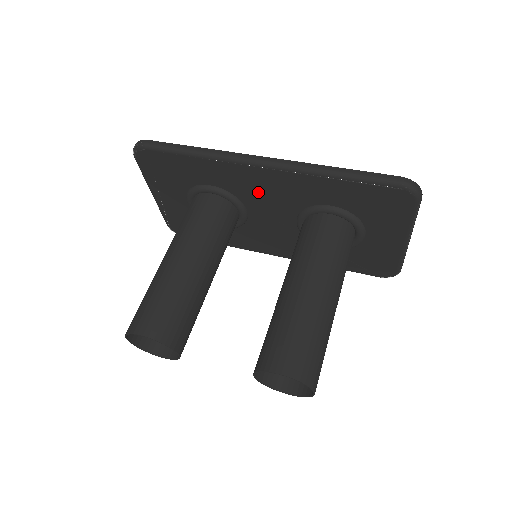
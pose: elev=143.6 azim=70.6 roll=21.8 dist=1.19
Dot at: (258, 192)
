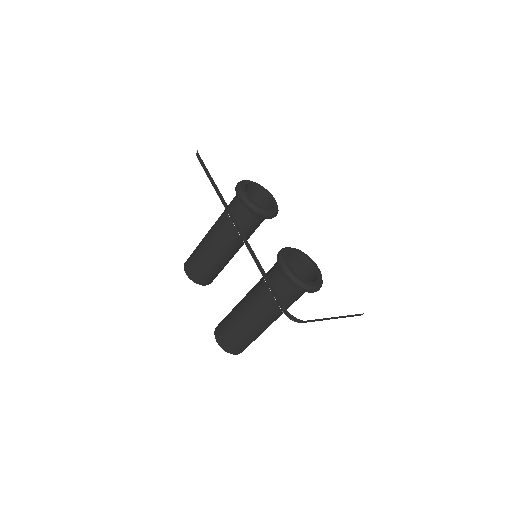
Dot at: occluded
